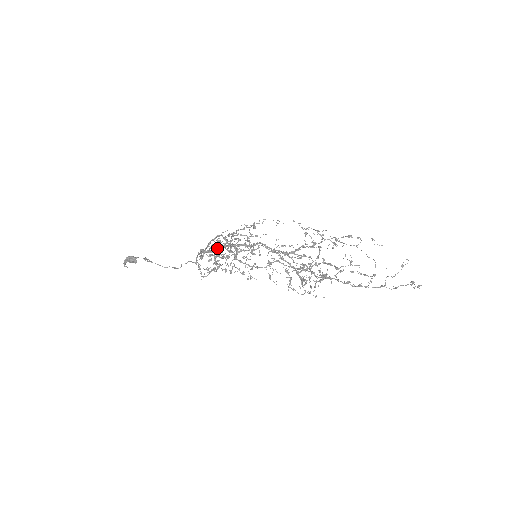
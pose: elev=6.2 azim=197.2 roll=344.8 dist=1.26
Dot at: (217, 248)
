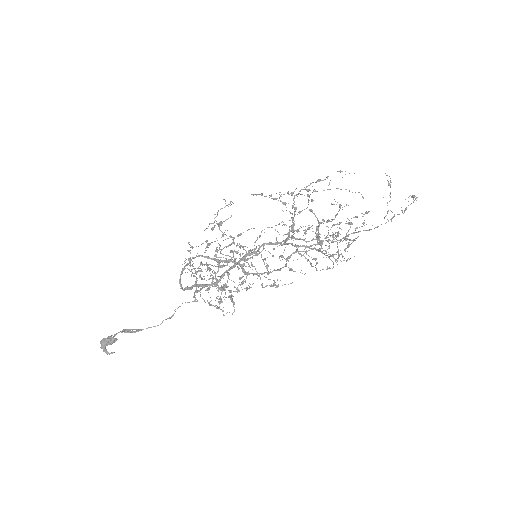
Dot at: occluded
